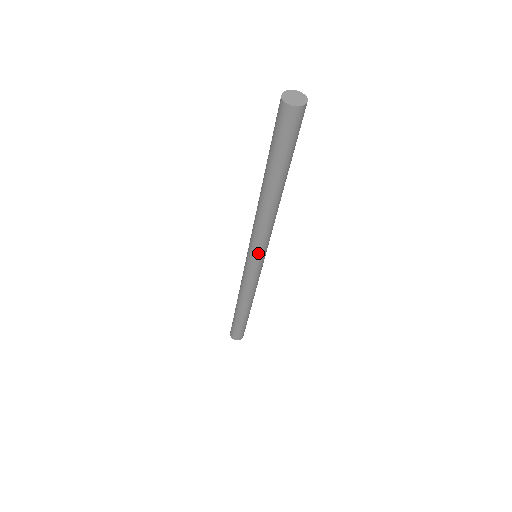
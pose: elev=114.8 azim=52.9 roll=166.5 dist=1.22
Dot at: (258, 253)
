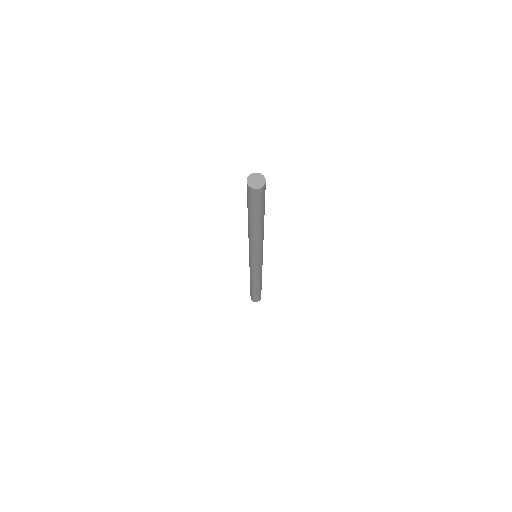
Dot at: (260, 256)
